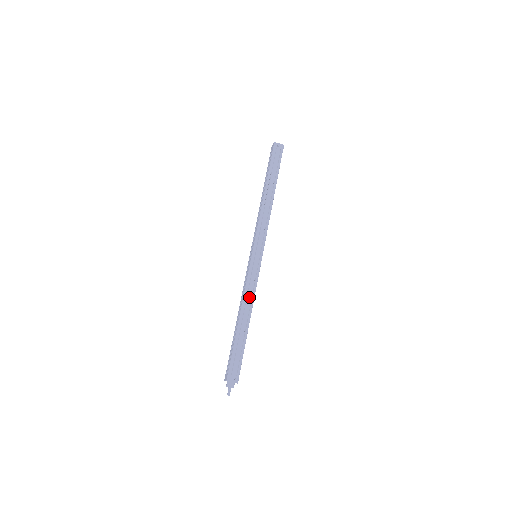
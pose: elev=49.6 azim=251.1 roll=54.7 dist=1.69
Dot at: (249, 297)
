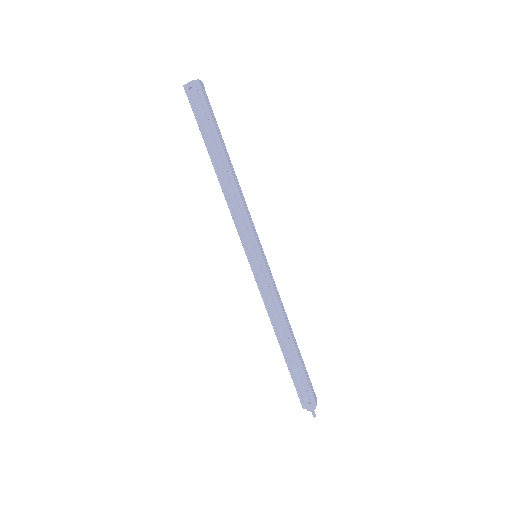
Dot at: (275, 313)
